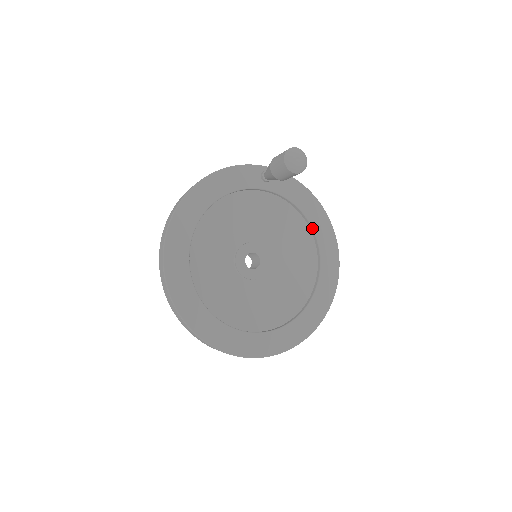
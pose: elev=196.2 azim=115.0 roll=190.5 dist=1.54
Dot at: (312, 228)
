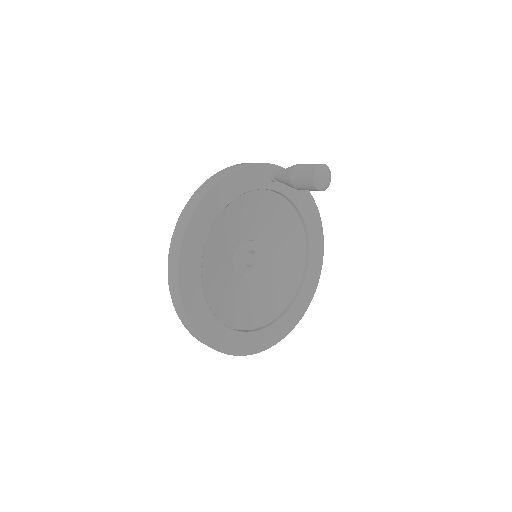
Dot at: (306, 227)
